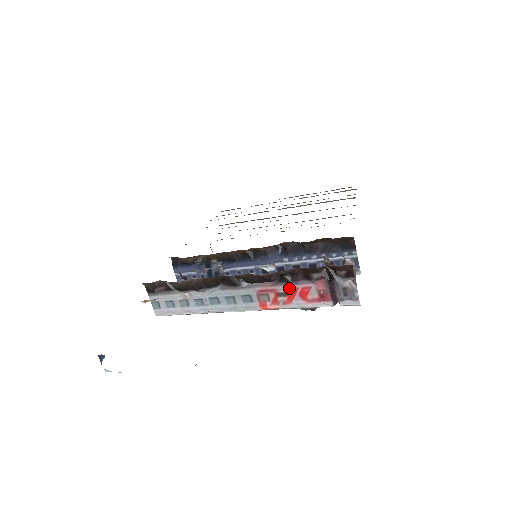
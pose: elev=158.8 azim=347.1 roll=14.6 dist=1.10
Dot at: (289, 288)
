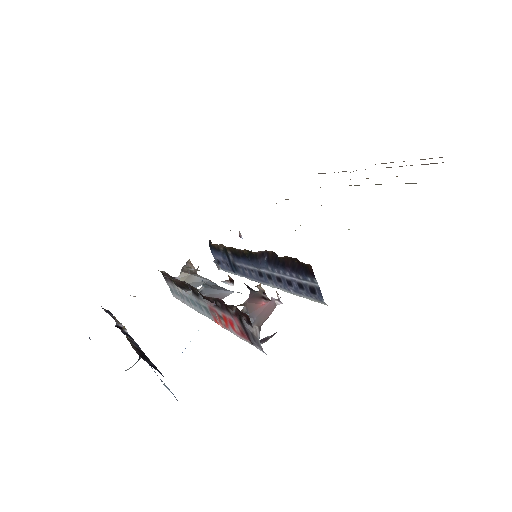
Dot at: (222, 314)
